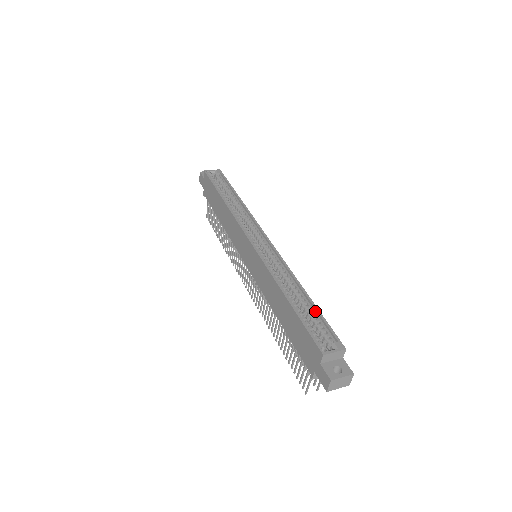
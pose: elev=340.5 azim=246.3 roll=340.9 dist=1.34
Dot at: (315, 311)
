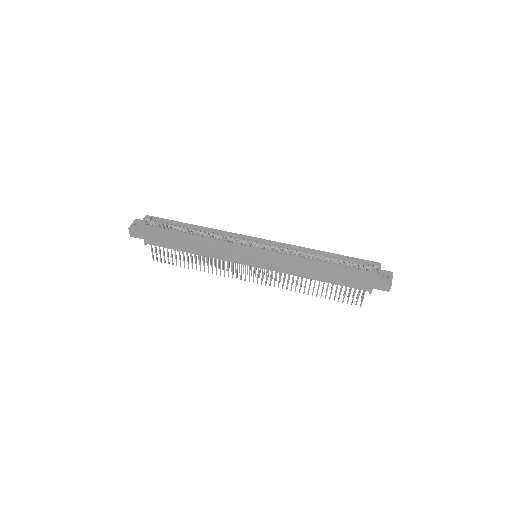
Dot at: (343, 258)
